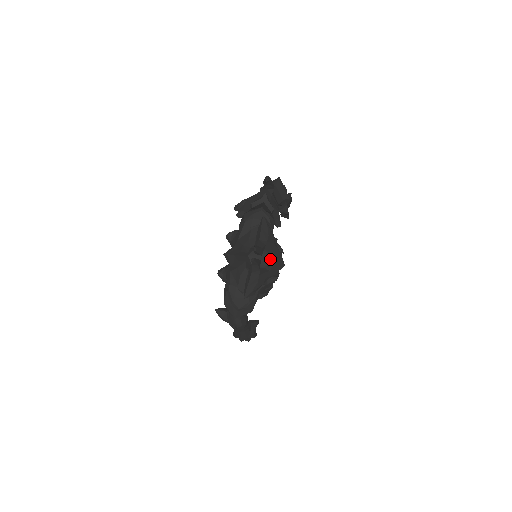
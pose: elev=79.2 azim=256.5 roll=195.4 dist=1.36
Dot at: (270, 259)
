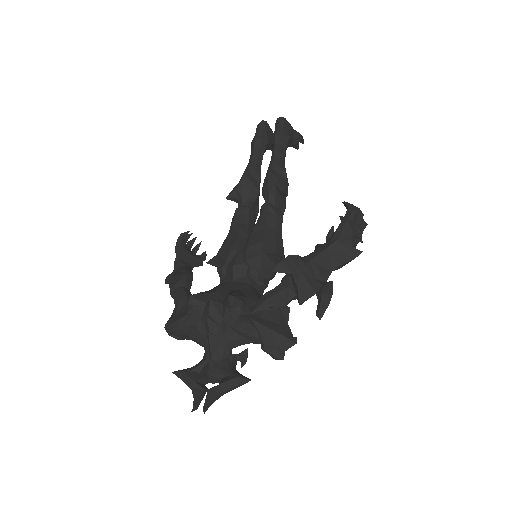
Dot at: (220, 381)
